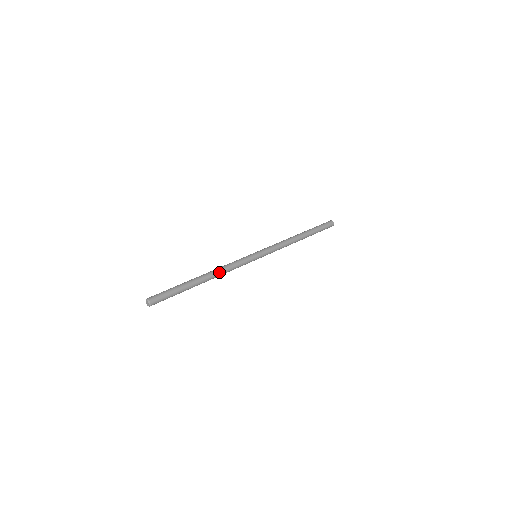
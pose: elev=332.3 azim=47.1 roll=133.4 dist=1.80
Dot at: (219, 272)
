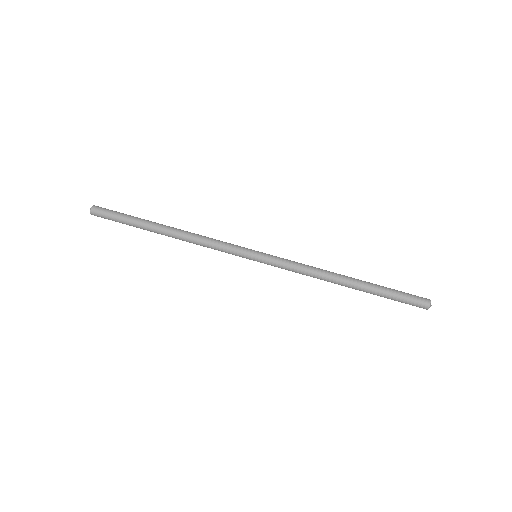
Dot at: (188, 237)
